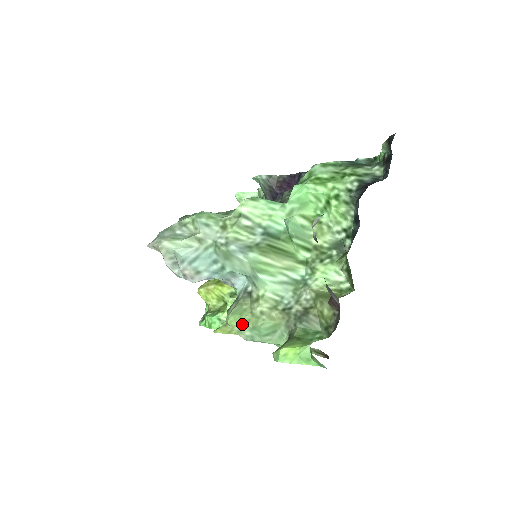
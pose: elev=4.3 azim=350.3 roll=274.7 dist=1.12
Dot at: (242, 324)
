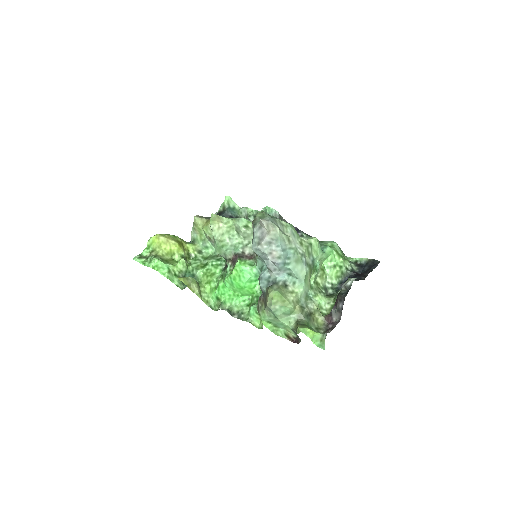
Dot at: (280, 301)
